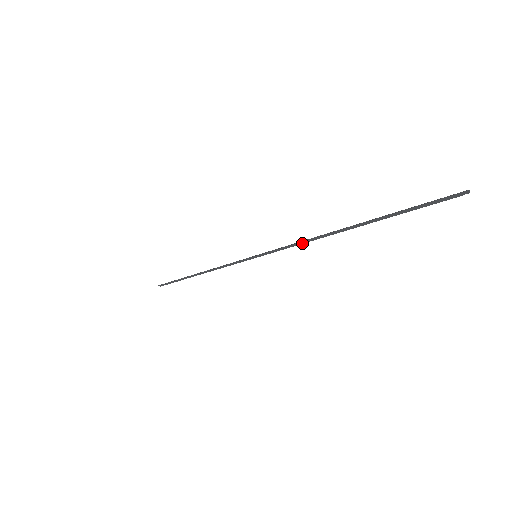
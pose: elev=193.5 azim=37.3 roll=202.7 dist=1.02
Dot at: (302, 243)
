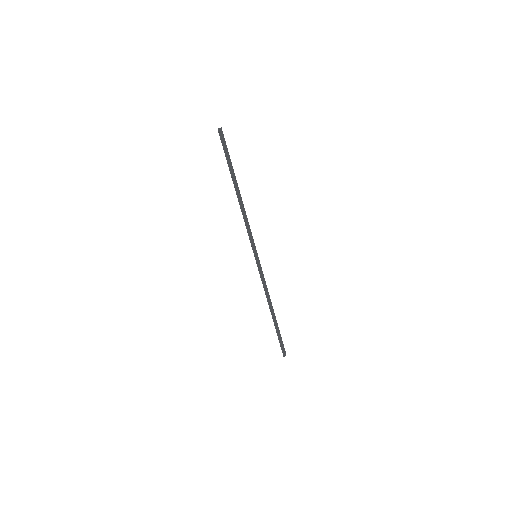
Dot at: (244, 219)
